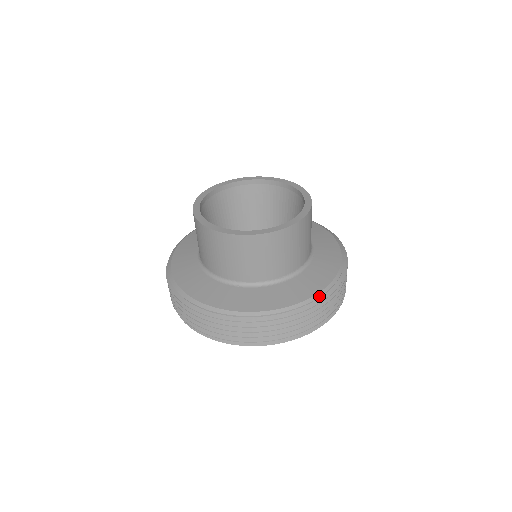
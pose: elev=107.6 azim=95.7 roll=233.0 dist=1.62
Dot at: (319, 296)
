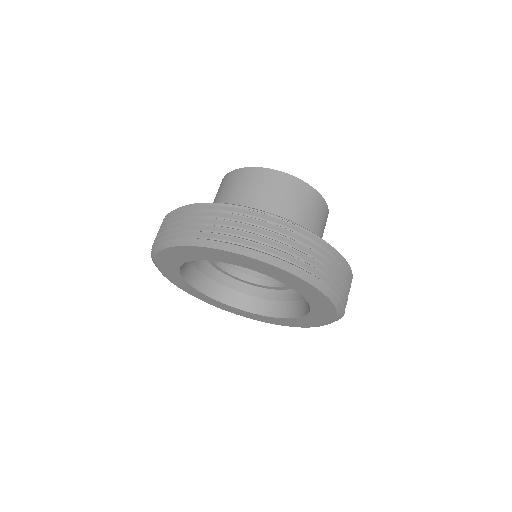
Dot at: (308, 230)
